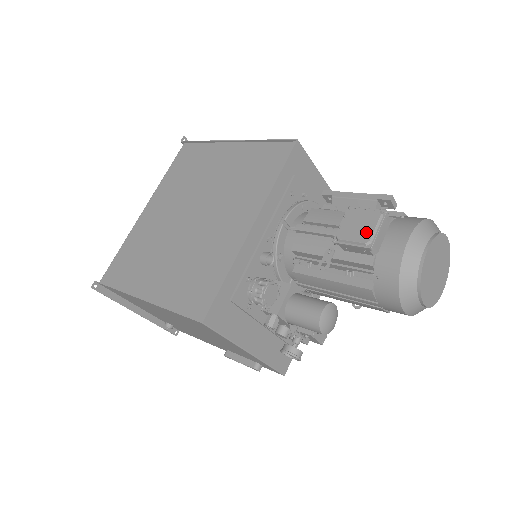
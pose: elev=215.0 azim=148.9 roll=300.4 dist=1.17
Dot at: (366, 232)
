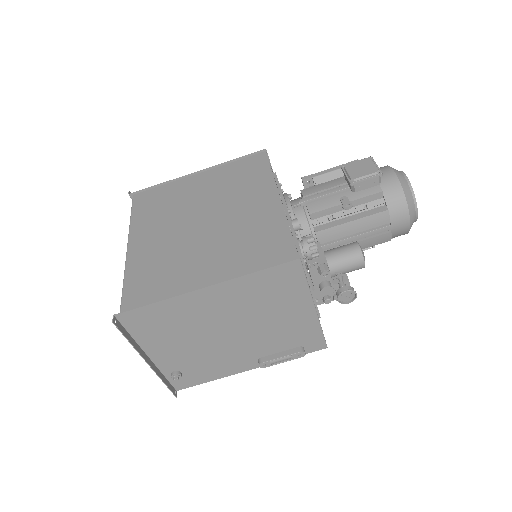
Dot at: (371, 168)
